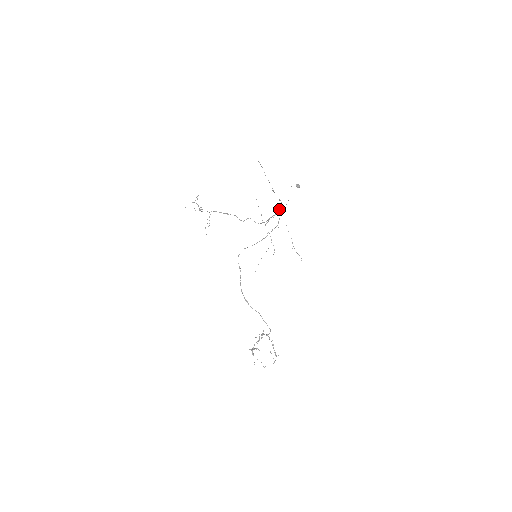
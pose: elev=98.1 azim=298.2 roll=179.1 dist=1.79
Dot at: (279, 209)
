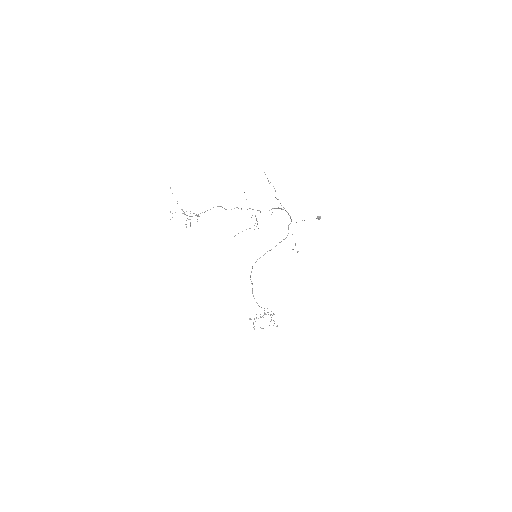
Dot at: occluded
